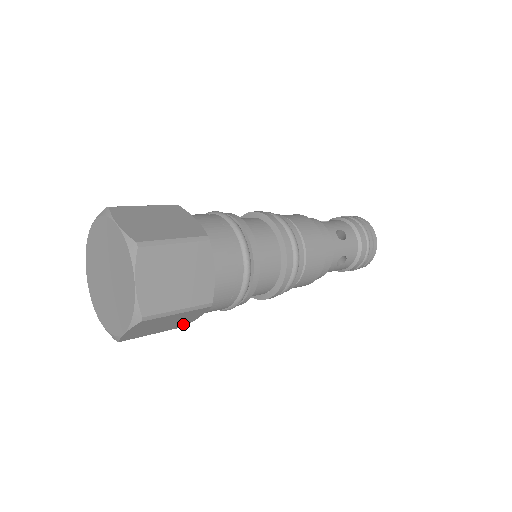
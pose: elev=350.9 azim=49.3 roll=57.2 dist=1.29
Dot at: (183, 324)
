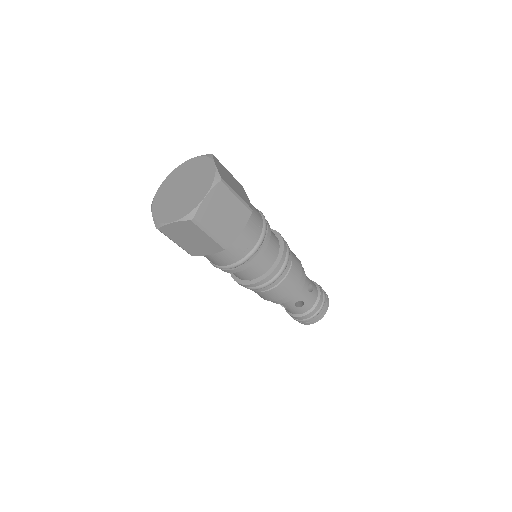
Dot at: (195, 252)
